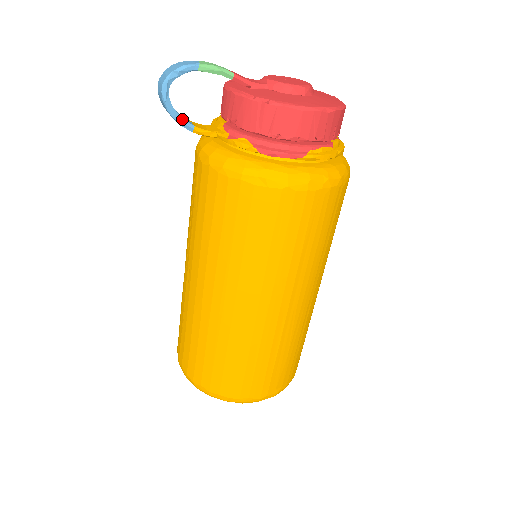
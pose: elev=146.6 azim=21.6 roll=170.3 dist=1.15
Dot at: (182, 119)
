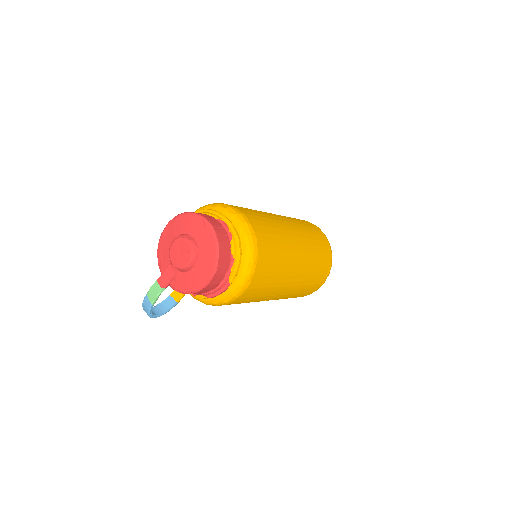
Dot at: (171, 308)
